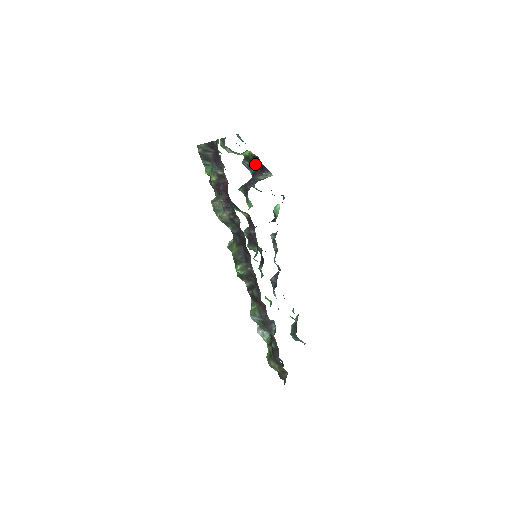
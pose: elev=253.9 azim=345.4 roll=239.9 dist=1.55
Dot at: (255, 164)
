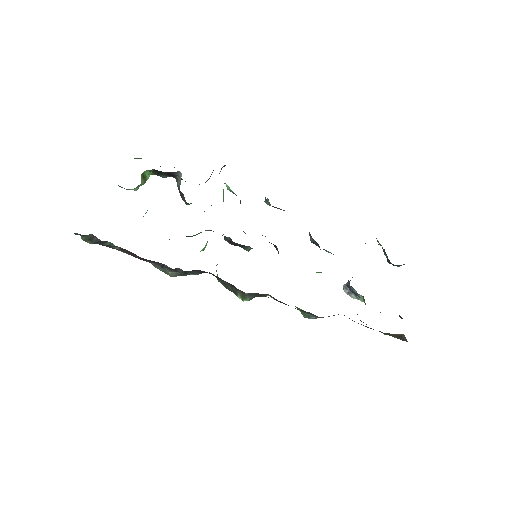
Dot at: occluded
